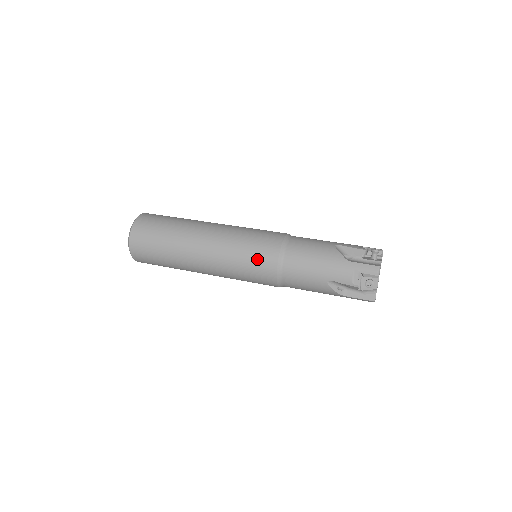
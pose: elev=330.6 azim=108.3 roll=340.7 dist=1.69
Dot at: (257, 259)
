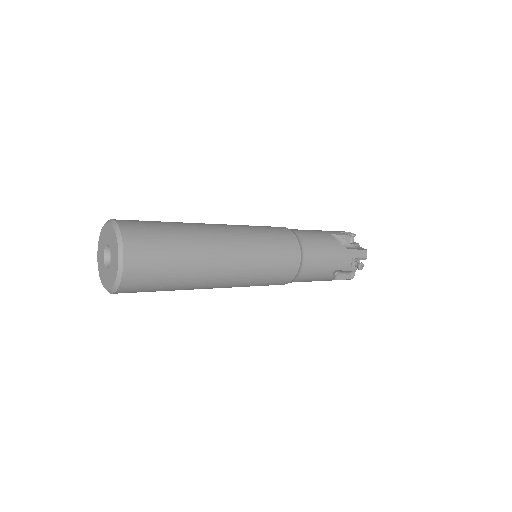
Dot at: (283, 262)
